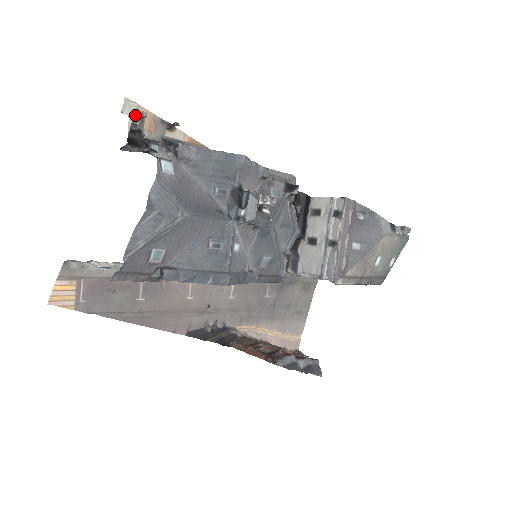
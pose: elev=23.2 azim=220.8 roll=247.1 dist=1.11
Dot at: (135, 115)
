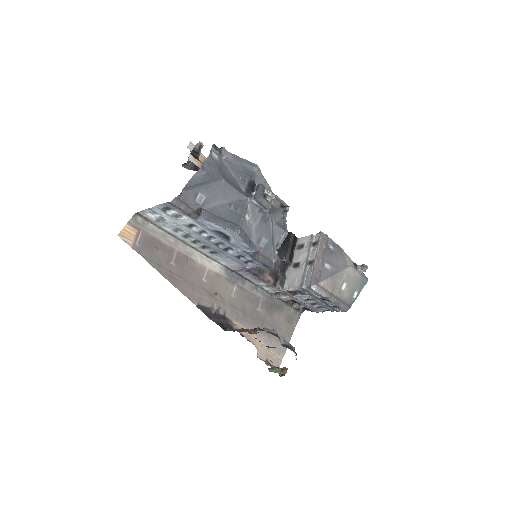
Dot at: (197, 144)
